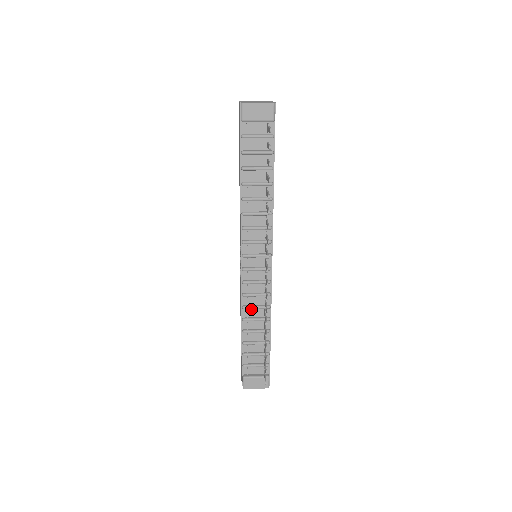
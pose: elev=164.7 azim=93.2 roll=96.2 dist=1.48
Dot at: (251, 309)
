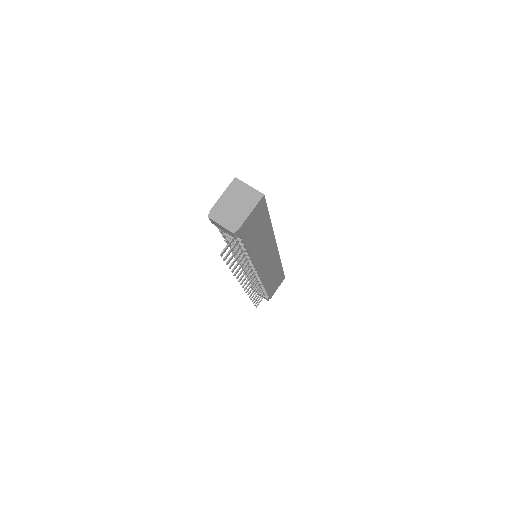
Dot at: occluded
